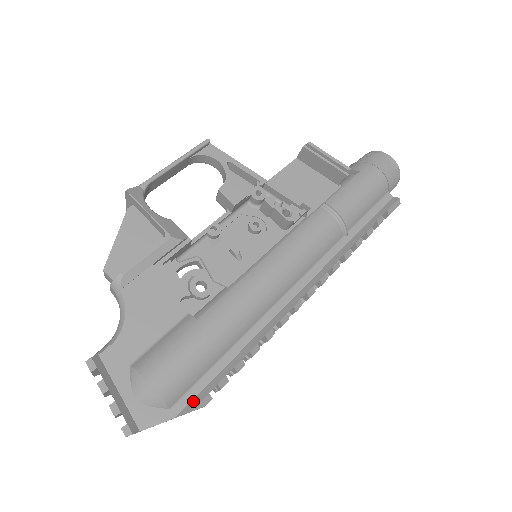
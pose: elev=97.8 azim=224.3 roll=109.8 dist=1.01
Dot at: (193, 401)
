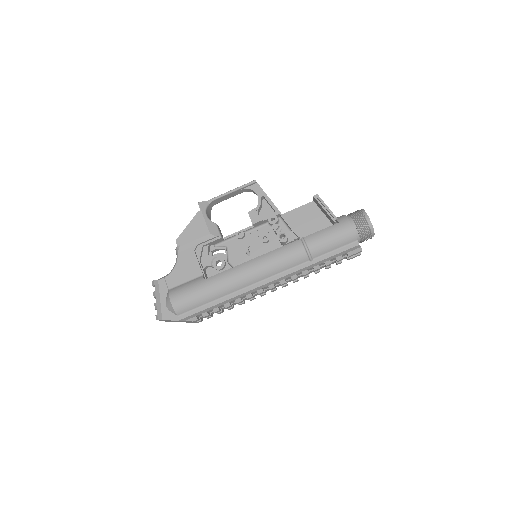
Dot at: (189, 317)
